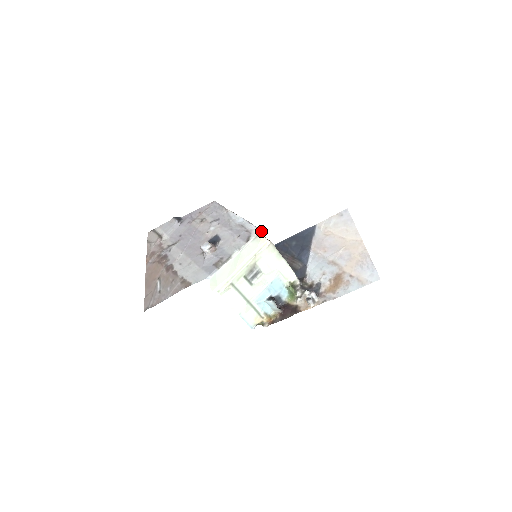
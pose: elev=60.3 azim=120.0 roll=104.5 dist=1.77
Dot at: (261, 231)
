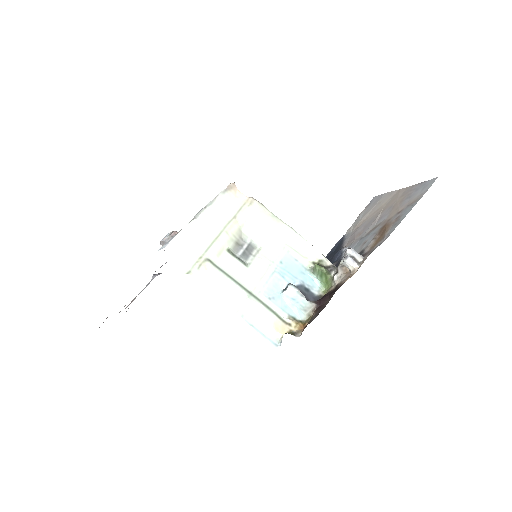
Dot at: (232, 183)
